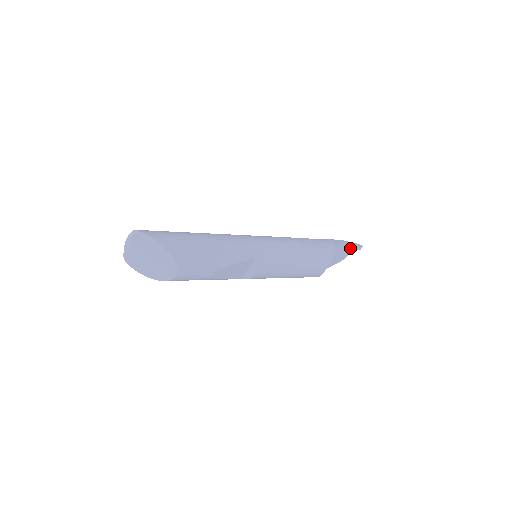
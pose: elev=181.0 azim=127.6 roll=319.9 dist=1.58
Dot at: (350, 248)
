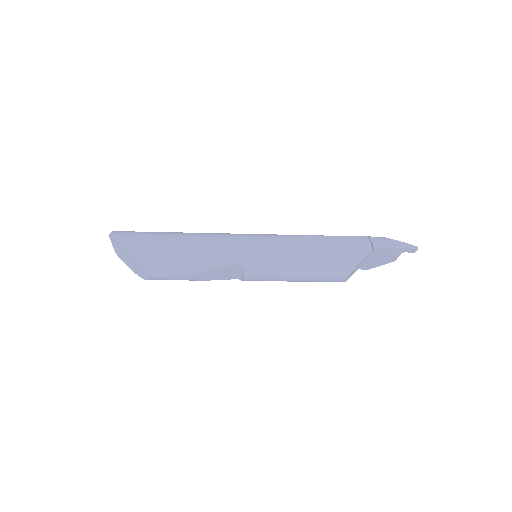
Dot at: (396, 250)
